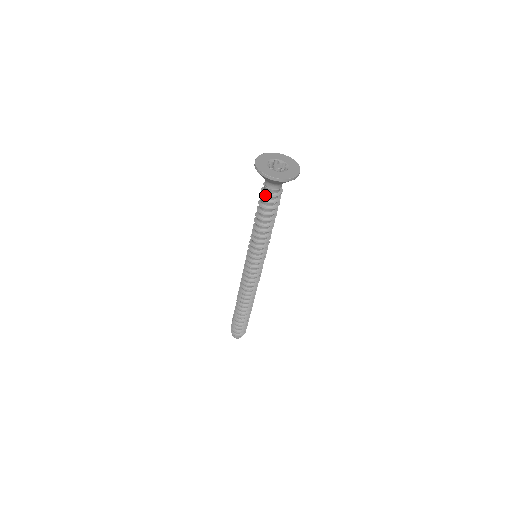
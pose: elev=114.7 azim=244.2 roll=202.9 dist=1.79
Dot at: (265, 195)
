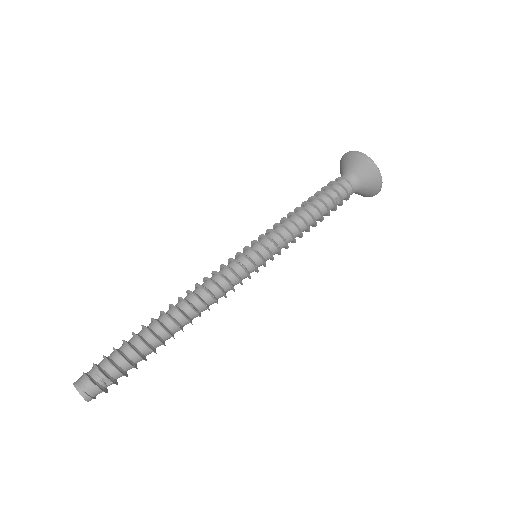
Dot at: (333, 185)
